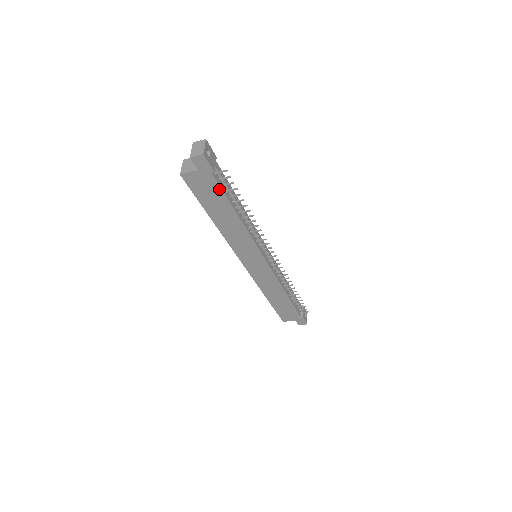
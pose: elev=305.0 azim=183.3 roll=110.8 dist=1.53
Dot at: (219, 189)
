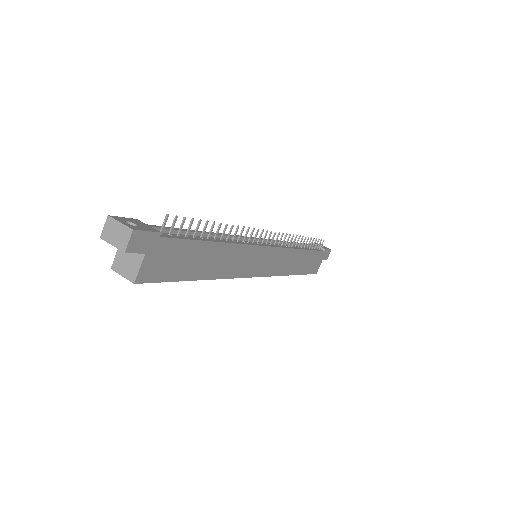
Dot at: (181, 243)
